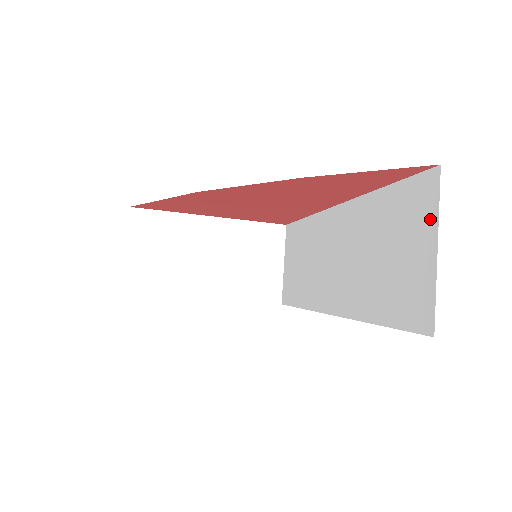
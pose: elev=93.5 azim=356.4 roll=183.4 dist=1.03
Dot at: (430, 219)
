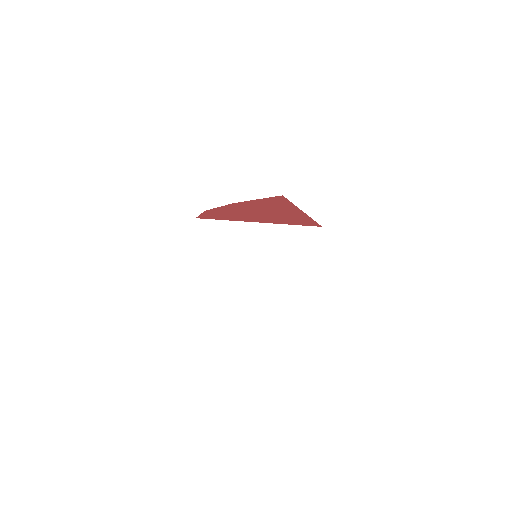
Dot at: occluded
